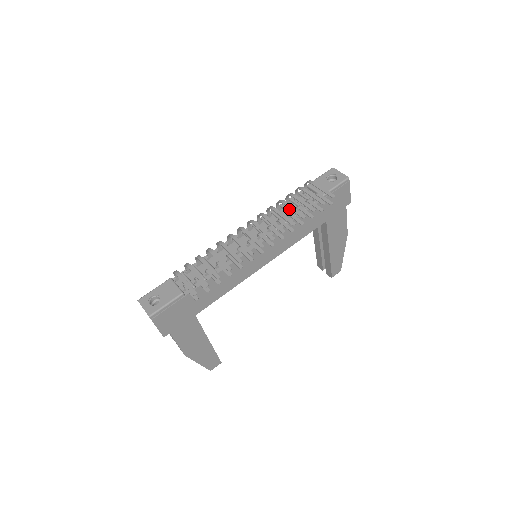
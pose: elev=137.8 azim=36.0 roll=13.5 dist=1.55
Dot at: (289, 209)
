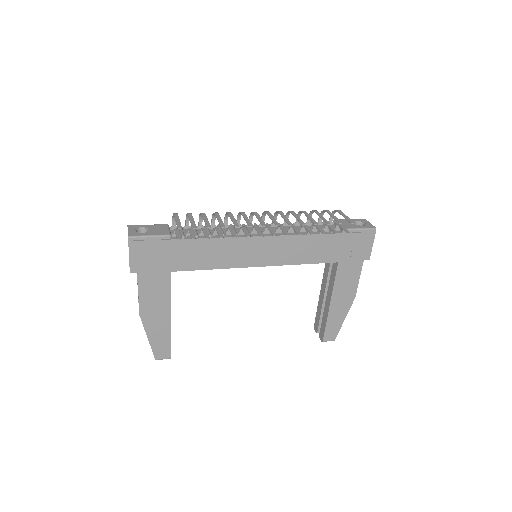
Dot at: occluded
